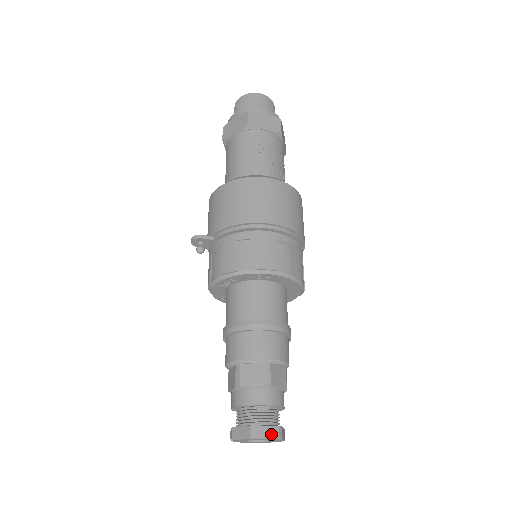
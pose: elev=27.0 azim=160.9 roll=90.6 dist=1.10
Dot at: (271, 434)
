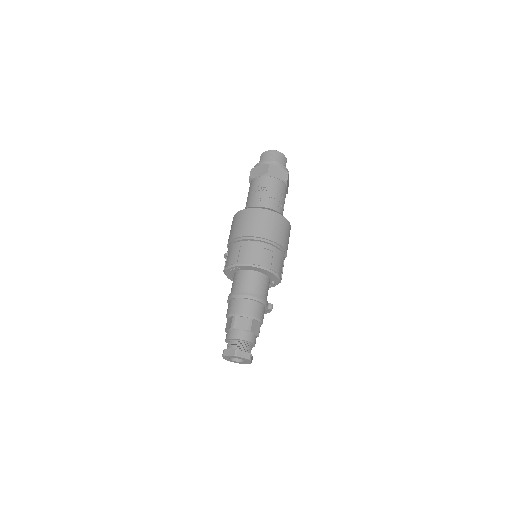
Dot at: (231, 353)
